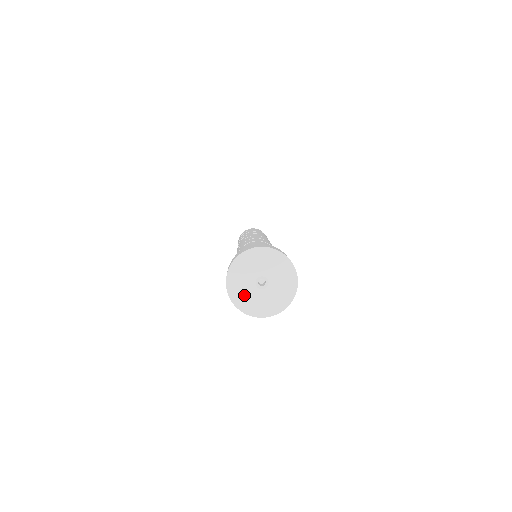
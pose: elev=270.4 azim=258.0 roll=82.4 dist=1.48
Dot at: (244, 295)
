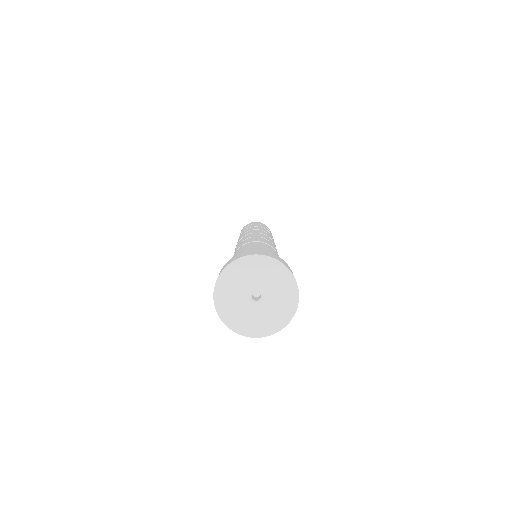
Dot at: (232, 307)
